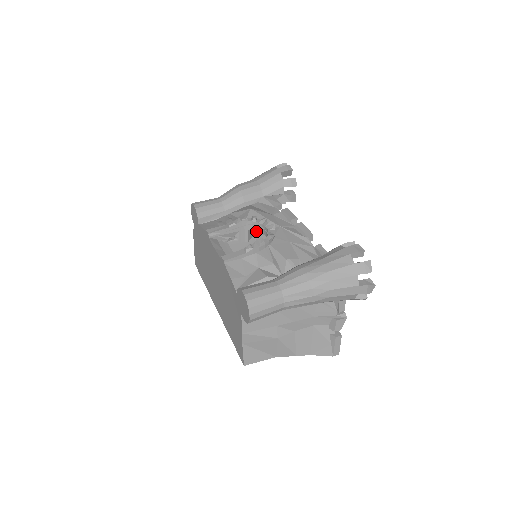
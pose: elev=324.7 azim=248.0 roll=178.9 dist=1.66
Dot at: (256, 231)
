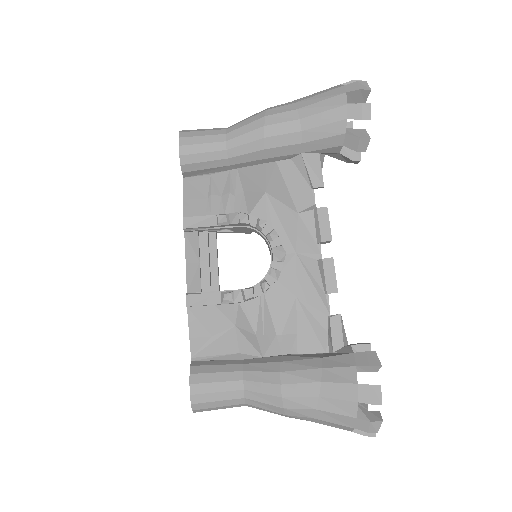
Dot at: occluded
